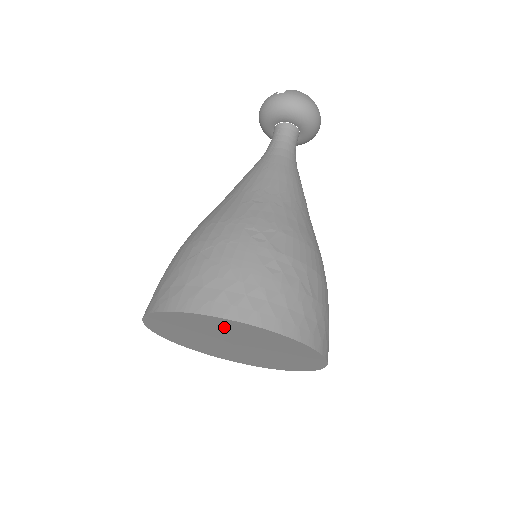
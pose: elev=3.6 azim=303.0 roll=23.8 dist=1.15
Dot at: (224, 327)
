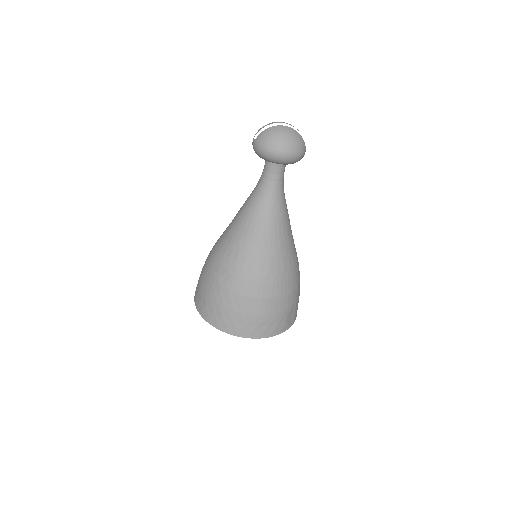
Dot at: occluded
